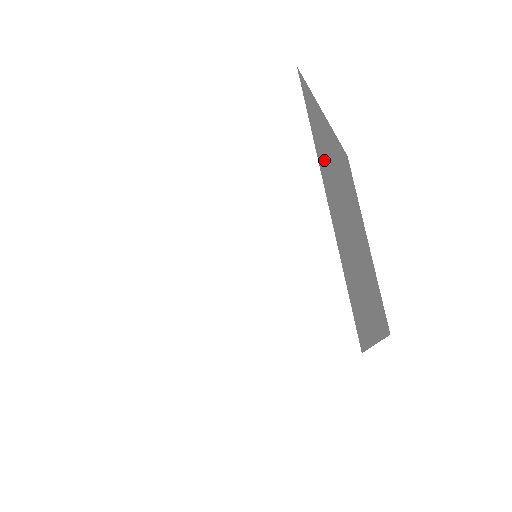
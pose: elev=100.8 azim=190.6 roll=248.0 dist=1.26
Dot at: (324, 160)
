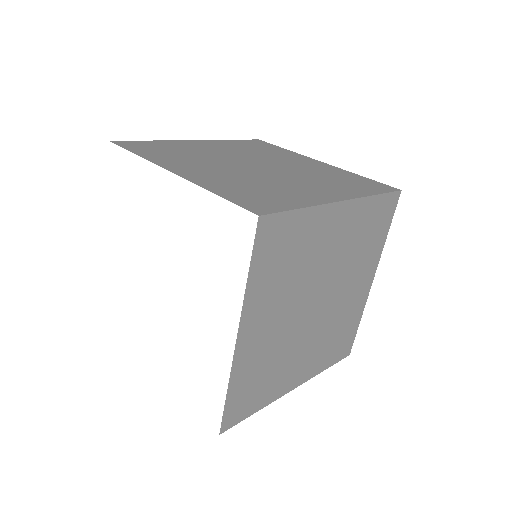
Dot at: (172, 158)
